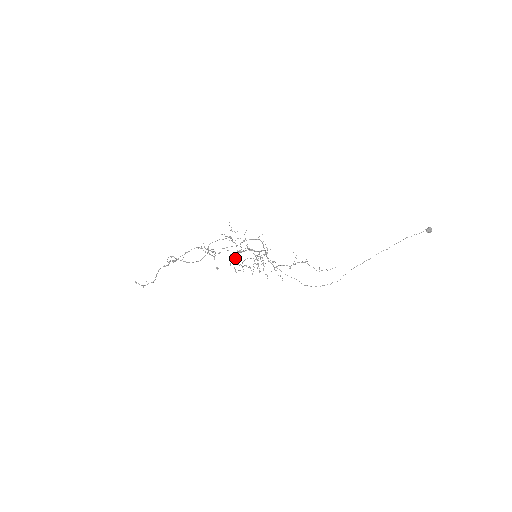
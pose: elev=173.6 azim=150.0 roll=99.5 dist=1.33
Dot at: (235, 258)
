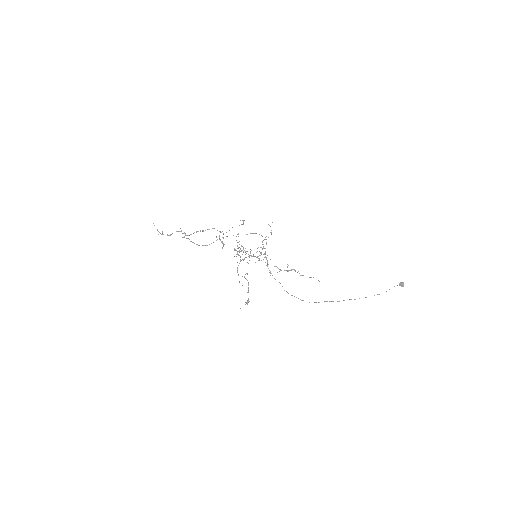
Dot at: occluded
